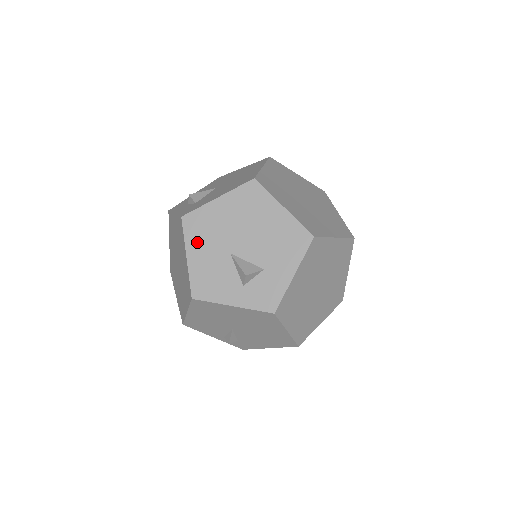
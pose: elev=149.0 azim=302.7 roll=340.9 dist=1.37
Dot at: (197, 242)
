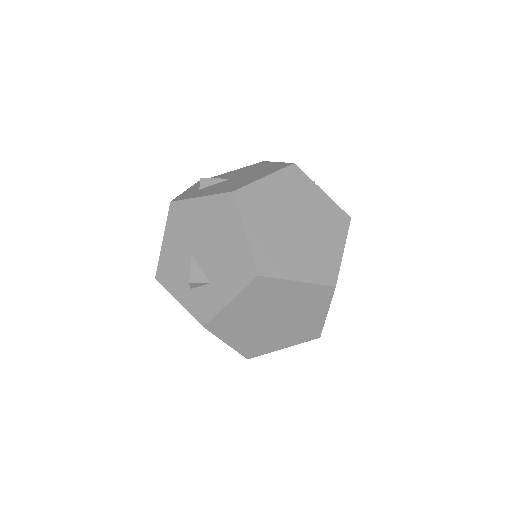
Dot at: (173, 231)
